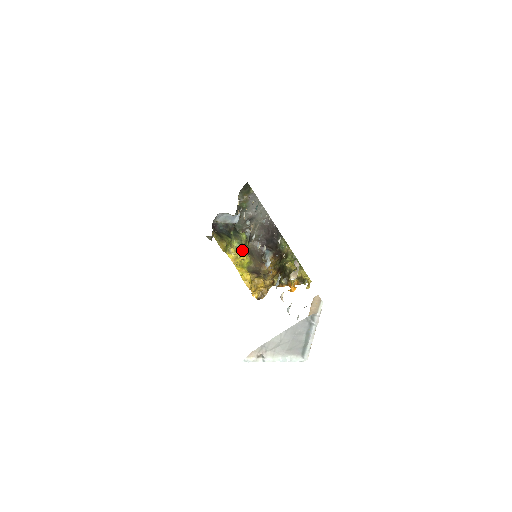
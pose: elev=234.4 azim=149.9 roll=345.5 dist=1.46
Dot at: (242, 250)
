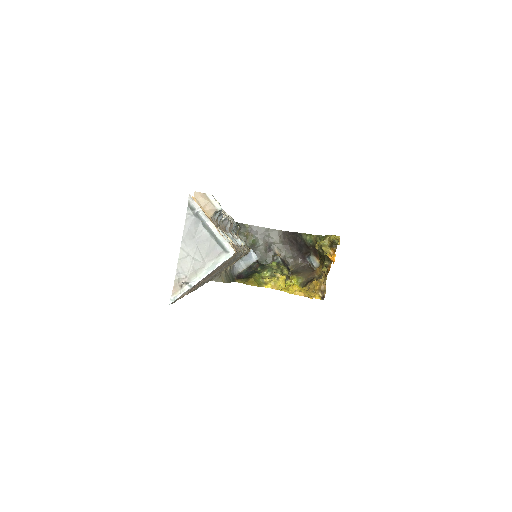
Dot at: (275, 273)
